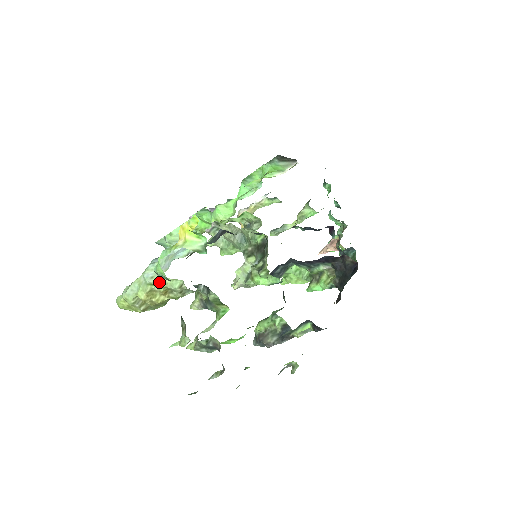
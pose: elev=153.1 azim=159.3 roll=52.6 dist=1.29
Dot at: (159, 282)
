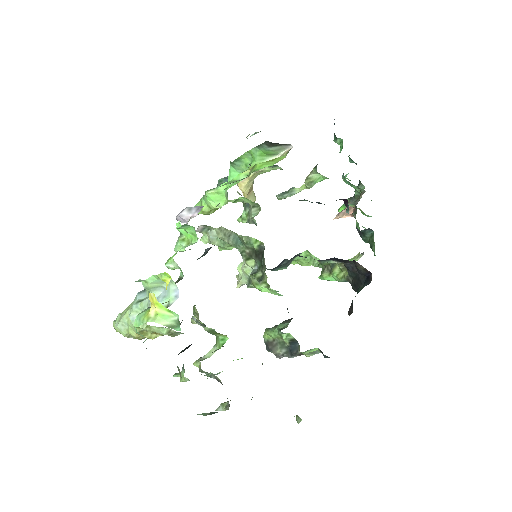
Dot at: (145, 328)
